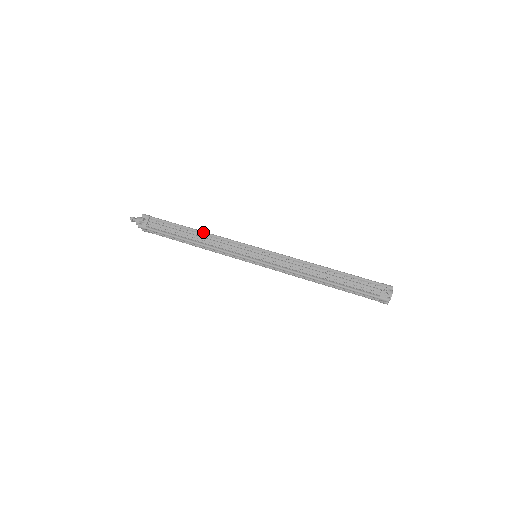
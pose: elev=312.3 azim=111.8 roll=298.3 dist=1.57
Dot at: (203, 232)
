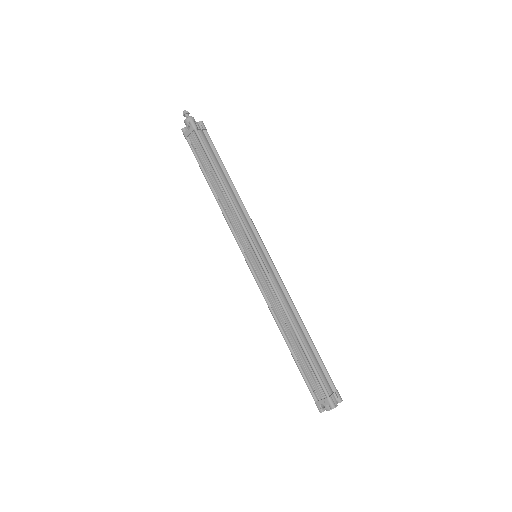
Dot at: (225, 191)
